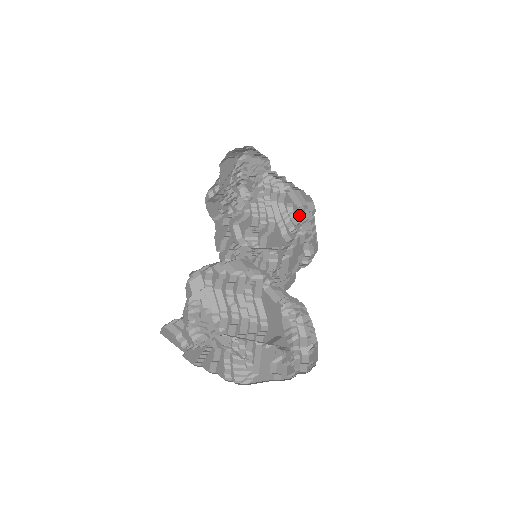
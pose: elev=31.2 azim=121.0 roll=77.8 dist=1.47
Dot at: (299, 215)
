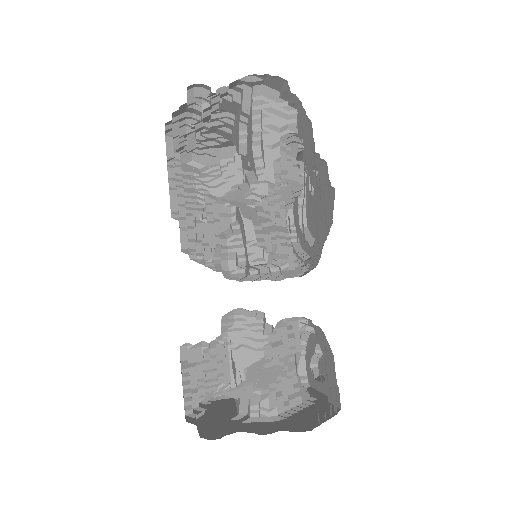
Dot at: occluded
